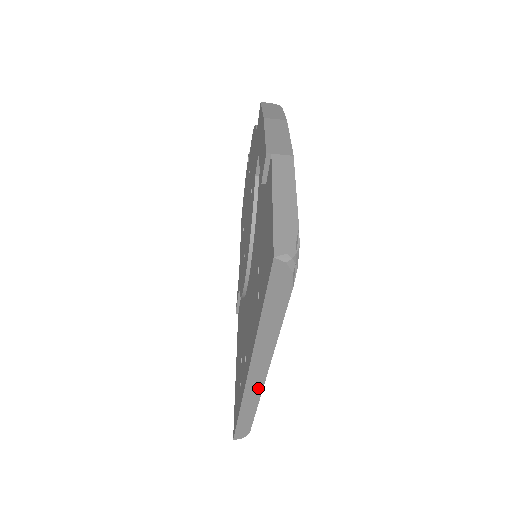
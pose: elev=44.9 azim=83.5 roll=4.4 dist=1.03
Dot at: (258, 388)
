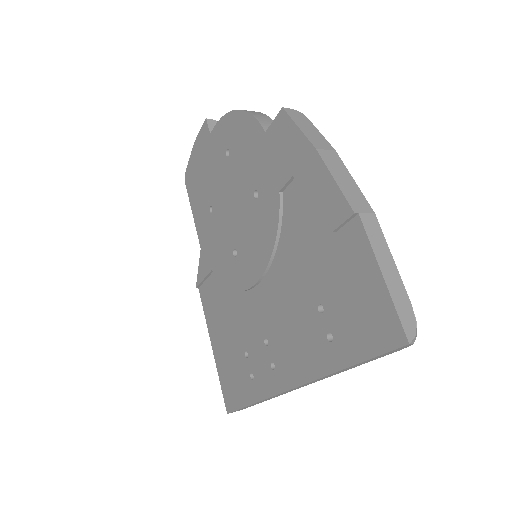
Dot at: (290, 391)
